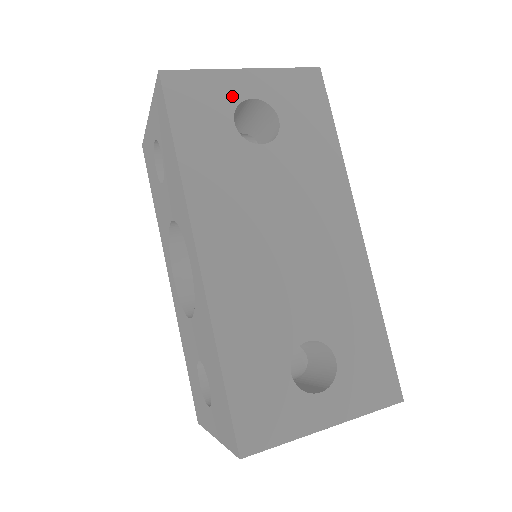
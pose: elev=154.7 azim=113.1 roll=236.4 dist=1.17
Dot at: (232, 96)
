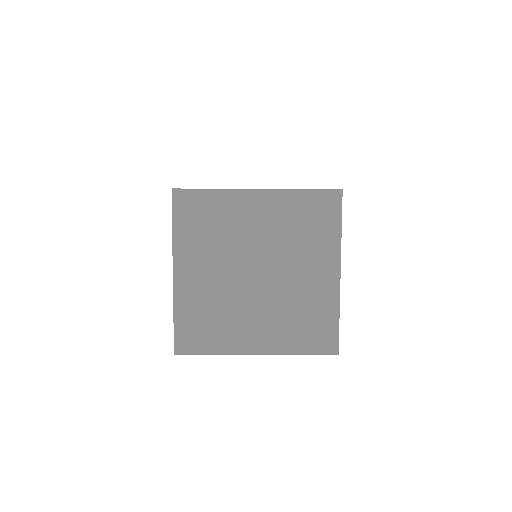
Dot at: occluded
